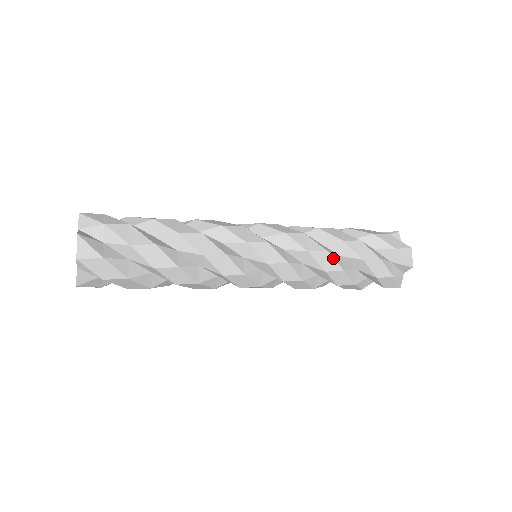
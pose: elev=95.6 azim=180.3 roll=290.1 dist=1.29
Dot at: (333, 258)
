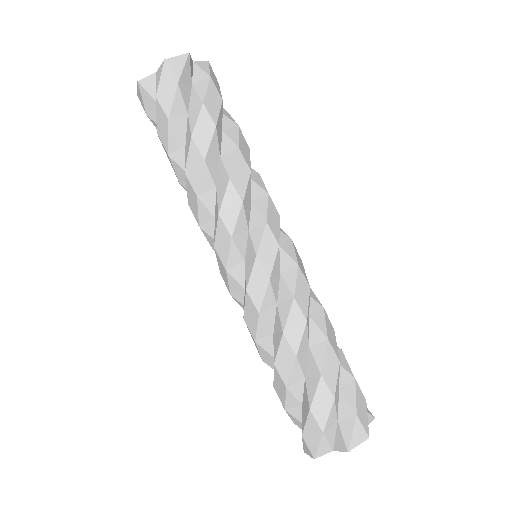
Dot at: (303, 334)
